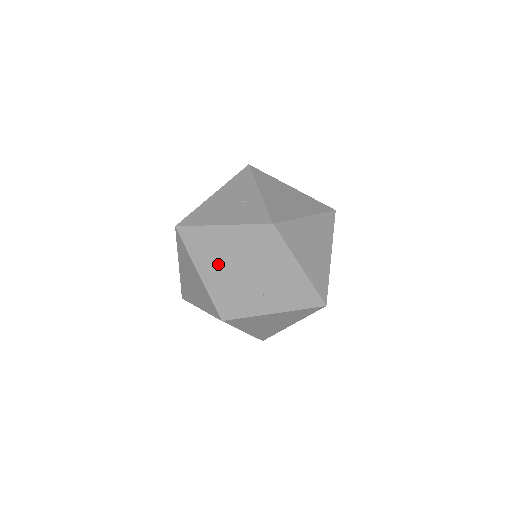
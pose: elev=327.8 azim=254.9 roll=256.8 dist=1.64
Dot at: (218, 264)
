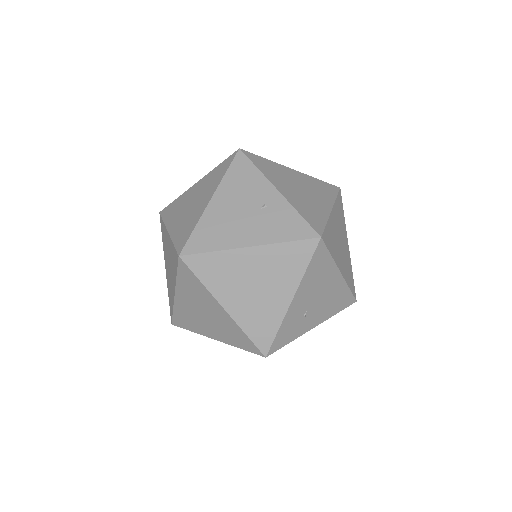
Dot at: (251, 294)
